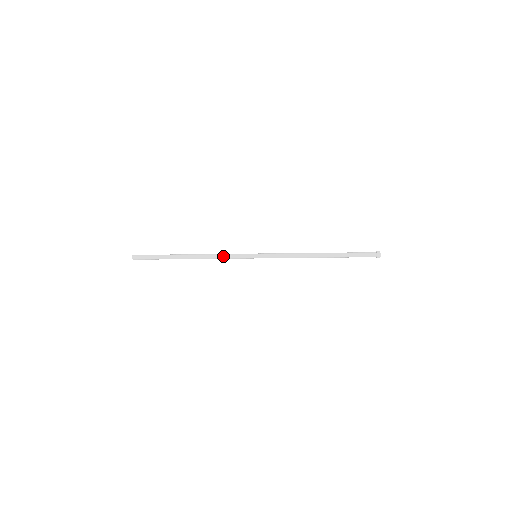
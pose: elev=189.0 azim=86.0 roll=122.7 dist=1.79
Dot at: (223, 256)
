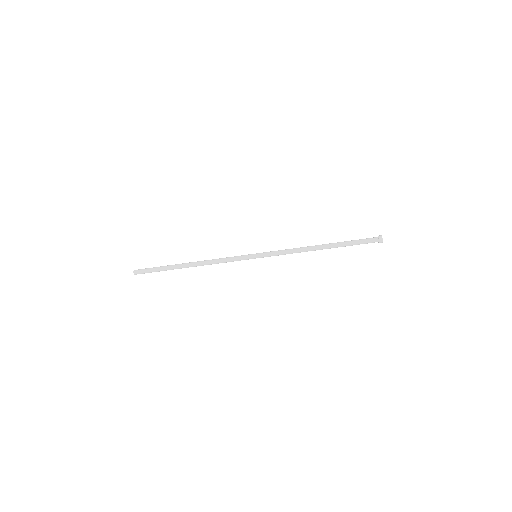
Dot at: (223, 258)
